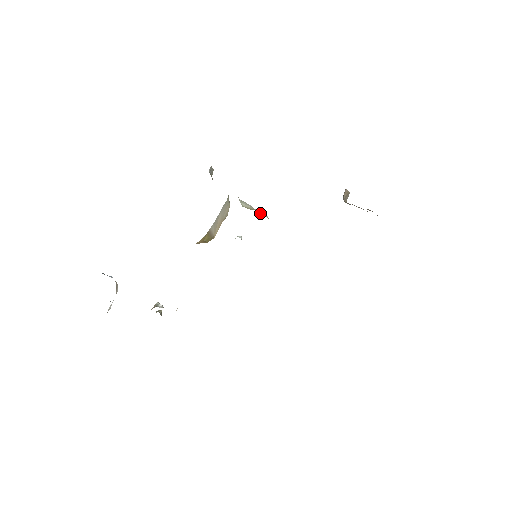
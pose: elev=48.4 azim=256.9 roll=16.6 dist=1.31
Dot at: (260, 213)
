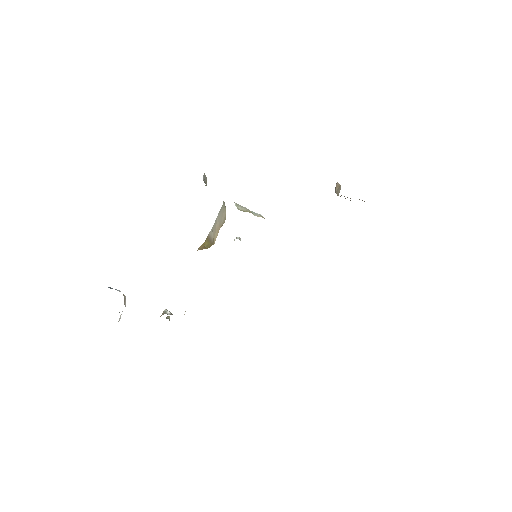
Dot at: (256, 214)
